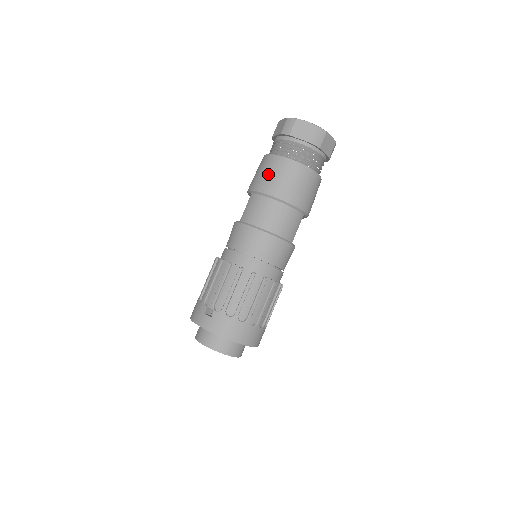
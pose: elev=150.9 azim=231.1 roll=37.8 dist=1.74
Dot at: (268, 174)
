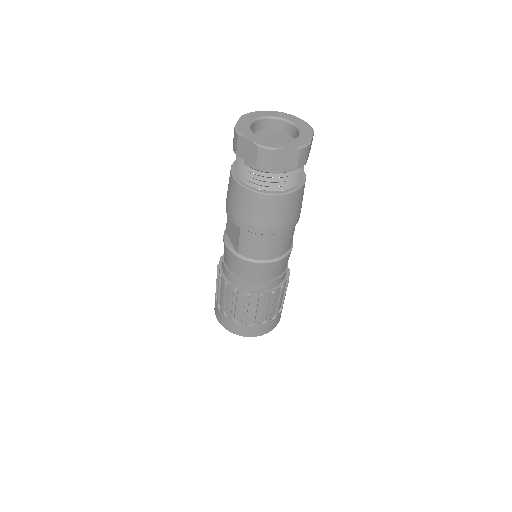
Dot at: (258, 215)
